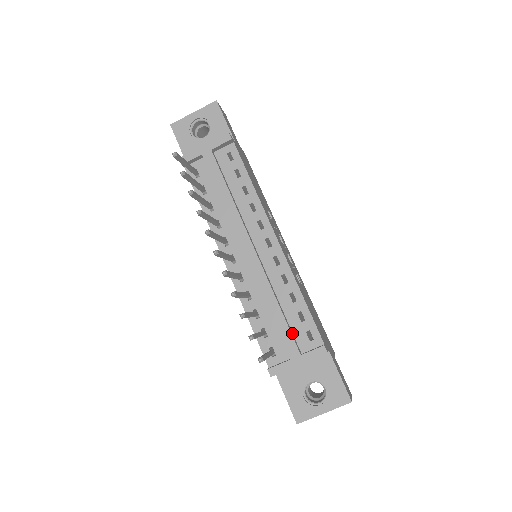
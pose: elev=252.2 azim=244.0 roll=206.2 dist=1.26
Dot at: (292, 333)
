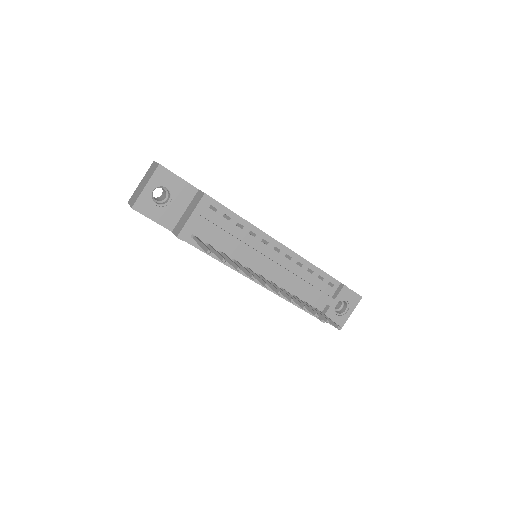
Dot at: (321, 291)
